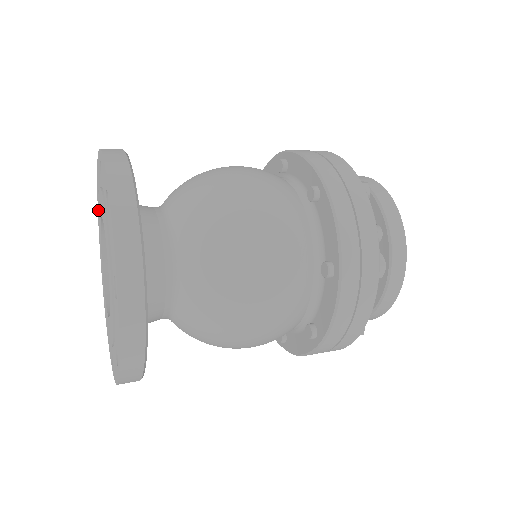
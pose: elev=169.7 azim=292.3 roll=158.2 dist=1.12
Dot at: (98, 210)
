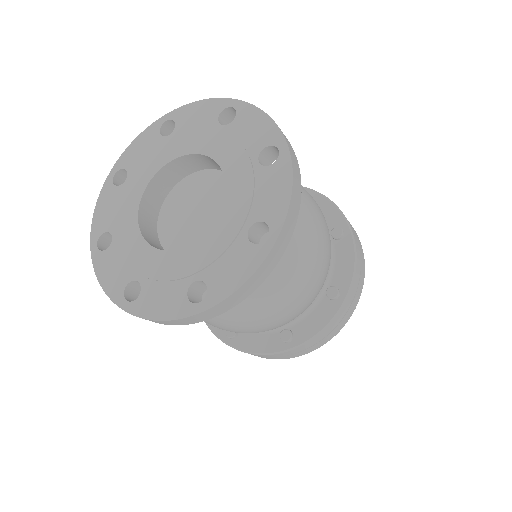
Dot at: (168, 141)
